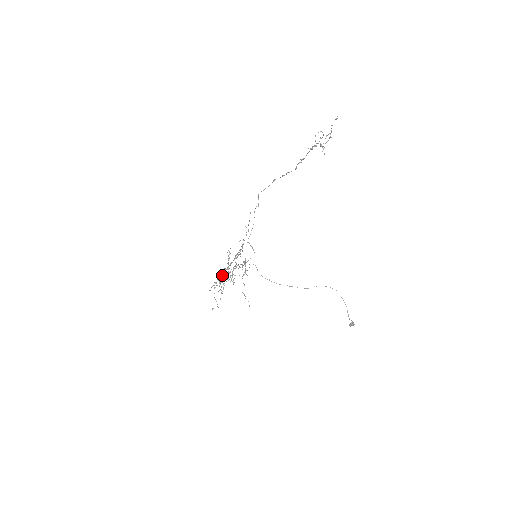
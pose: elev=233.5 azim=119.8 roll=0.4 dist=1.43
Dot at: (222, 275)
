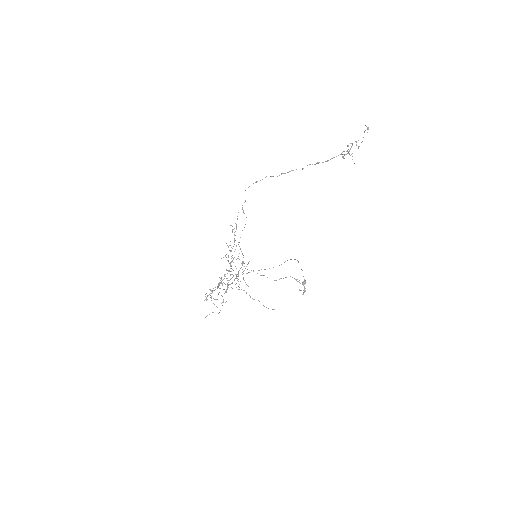
Dot at: (221, 282)
